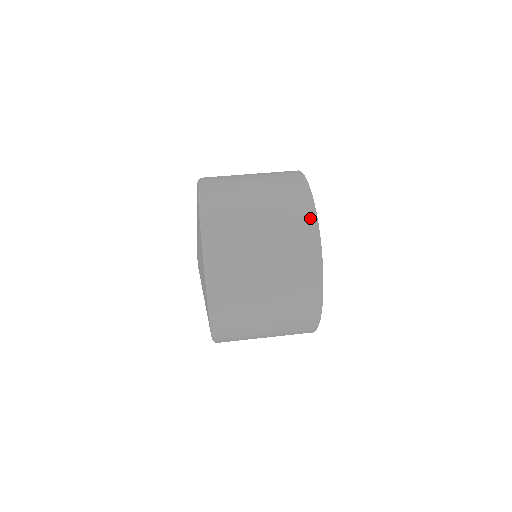
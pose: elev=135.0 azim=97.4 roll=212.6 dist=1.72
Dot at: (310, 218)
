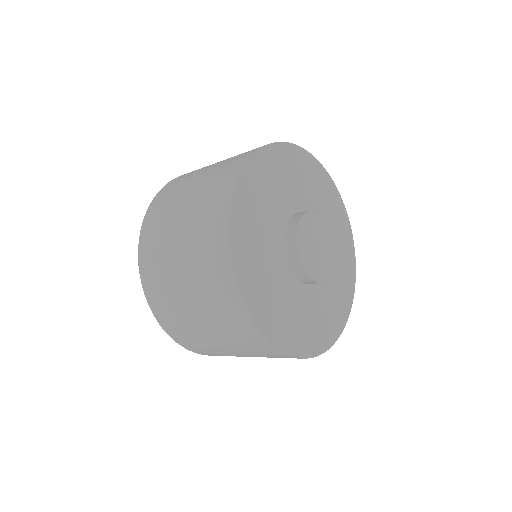
Dot at: (225, 202)
